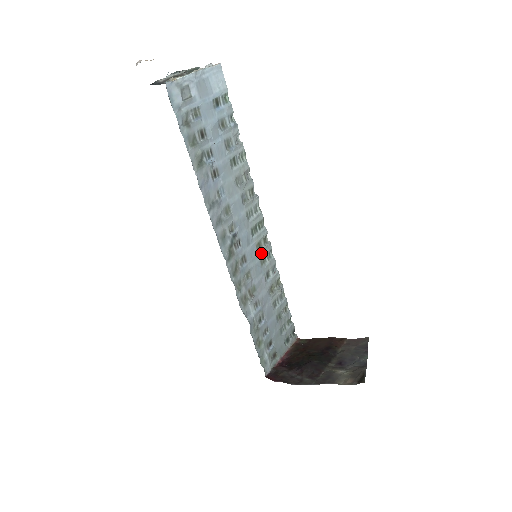
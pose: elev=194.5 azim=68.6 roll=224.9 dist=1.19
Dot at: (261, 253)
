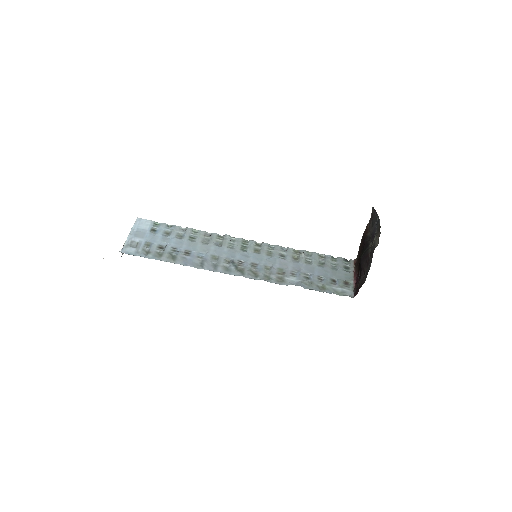
Dot at: (262, 252)
